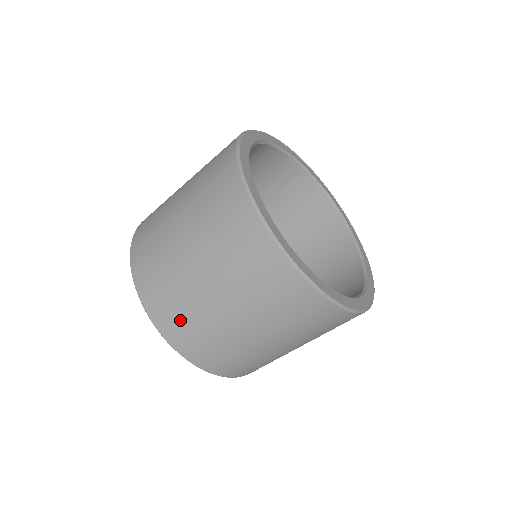
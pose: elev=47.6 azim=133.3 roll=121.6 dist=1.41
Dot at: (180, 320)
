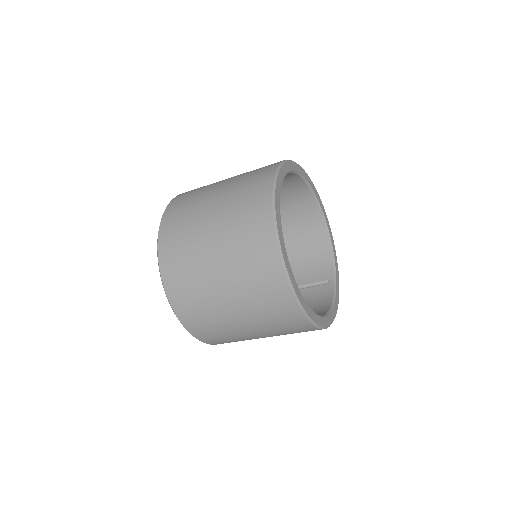
Dot at: occluded
